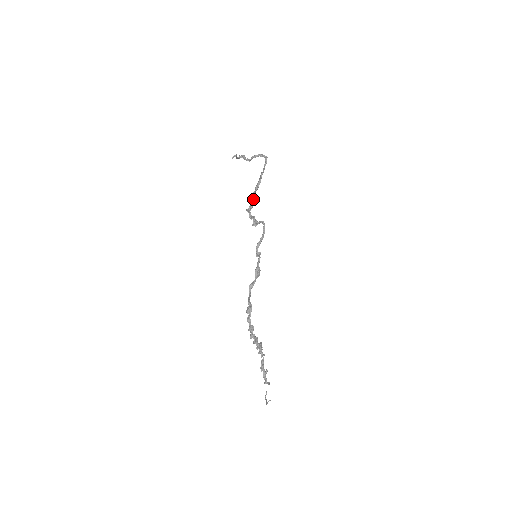
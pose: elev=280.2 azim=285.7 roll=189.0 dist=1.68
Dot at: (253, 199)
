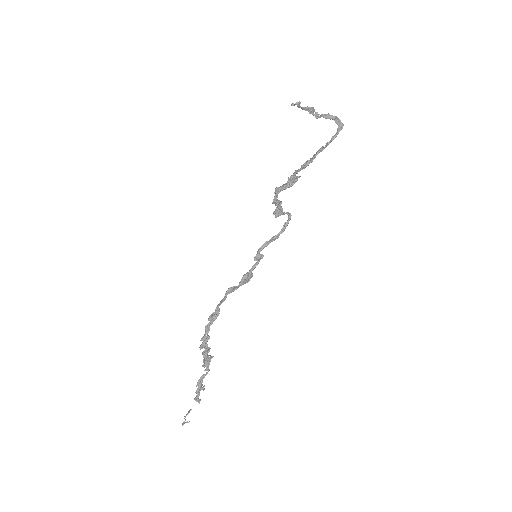
Dot at: (291, 179)
